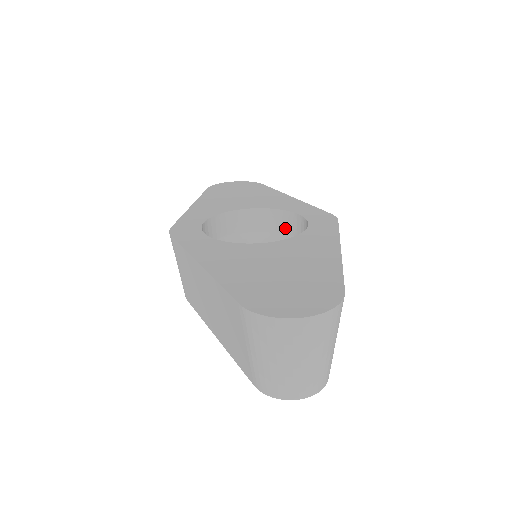
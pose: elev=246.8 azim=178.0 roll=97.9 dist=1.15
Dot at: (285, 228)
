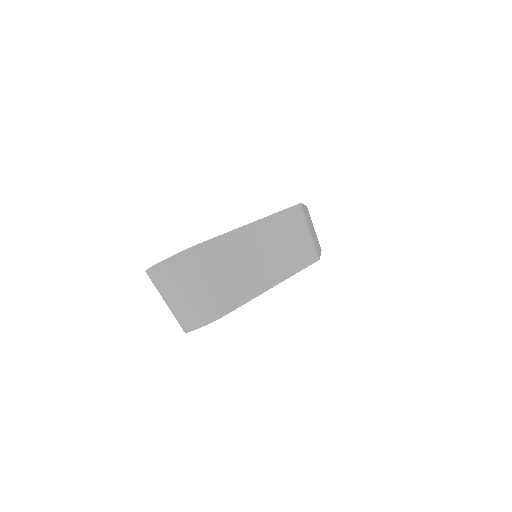
Dot at: occluded
